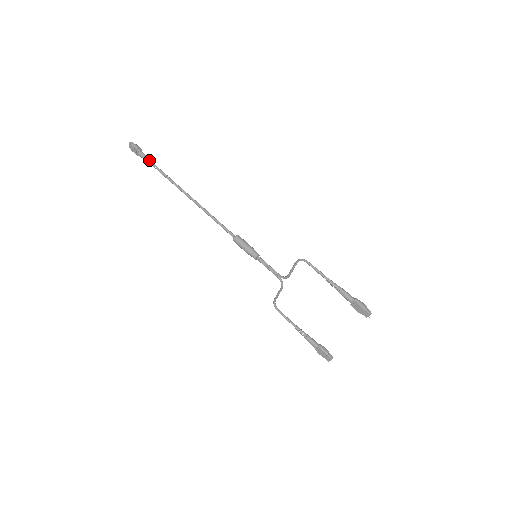
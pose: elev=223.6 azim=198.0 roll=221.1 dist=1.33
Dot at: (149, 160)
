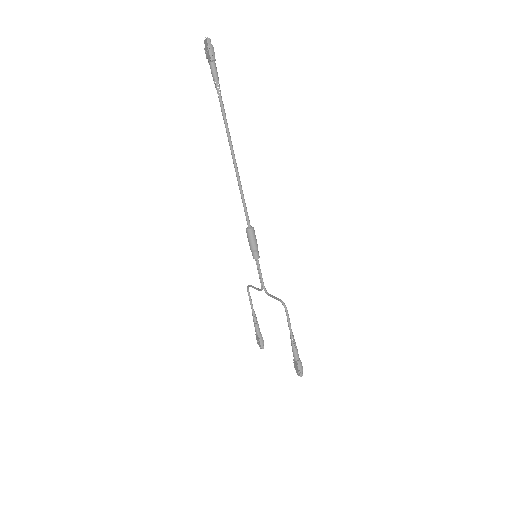
Dot at: (216, 81)
